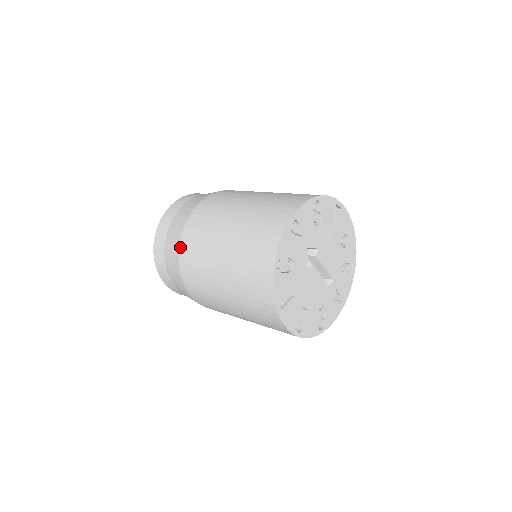
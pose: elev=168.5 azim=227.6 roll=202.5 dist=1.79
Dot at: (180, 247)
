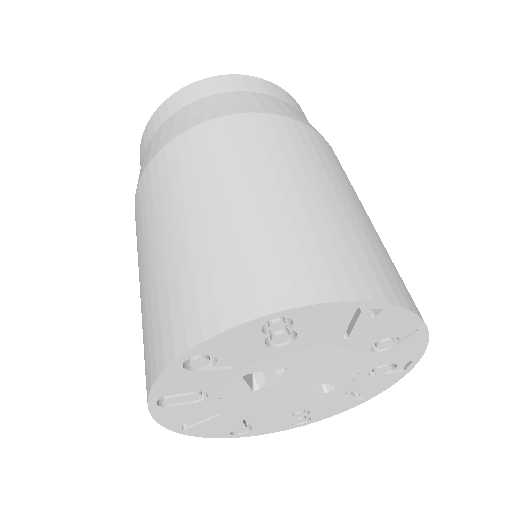
Dot at: occluded
